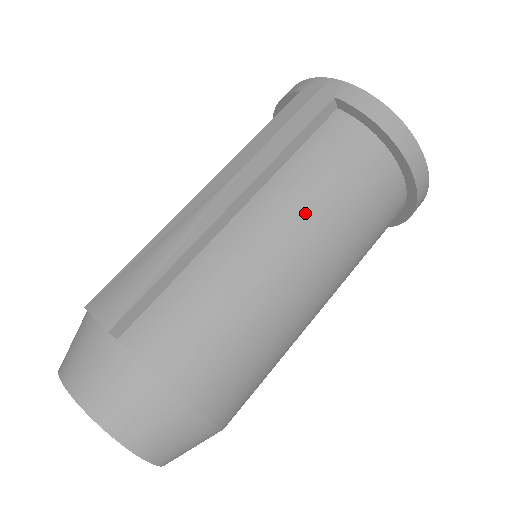
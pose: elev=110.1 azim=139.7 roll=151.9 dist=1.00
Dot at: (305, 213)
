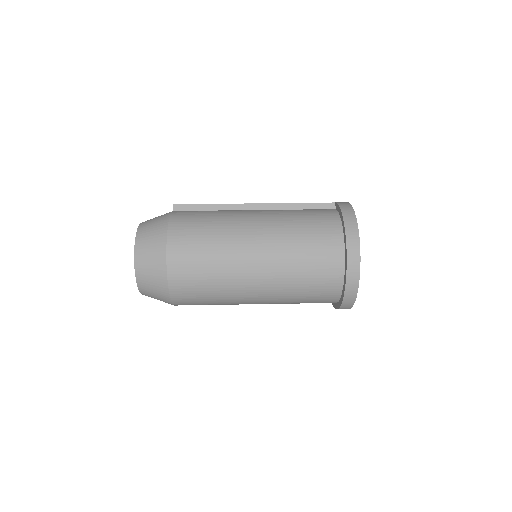
Dot at: (278, 218)
